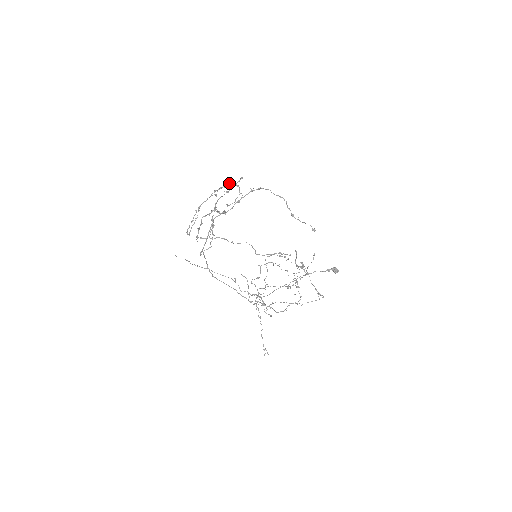
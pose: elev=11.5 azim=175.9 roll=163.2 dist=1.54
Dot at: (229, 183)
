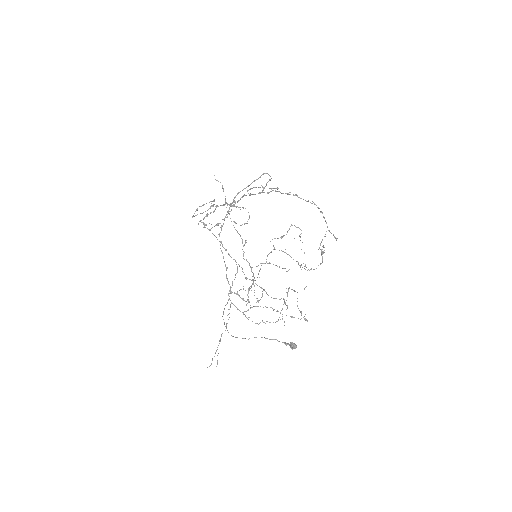
Dot at: (245, 208)
